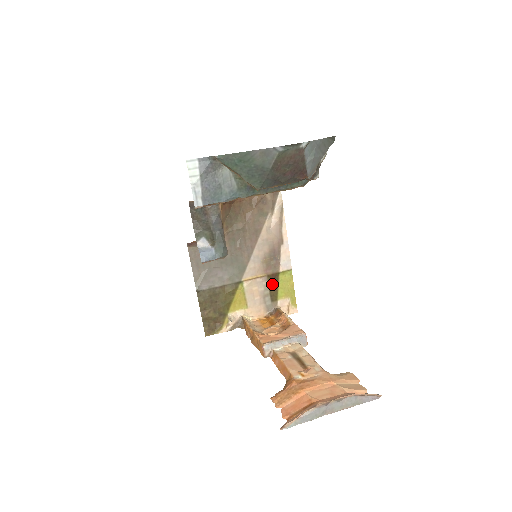
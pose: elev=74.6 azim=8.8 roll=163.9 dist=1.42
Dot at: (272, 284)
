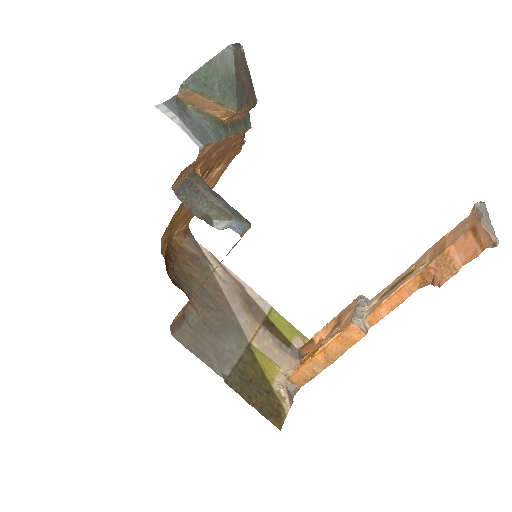
Dot at: (273, 331)
